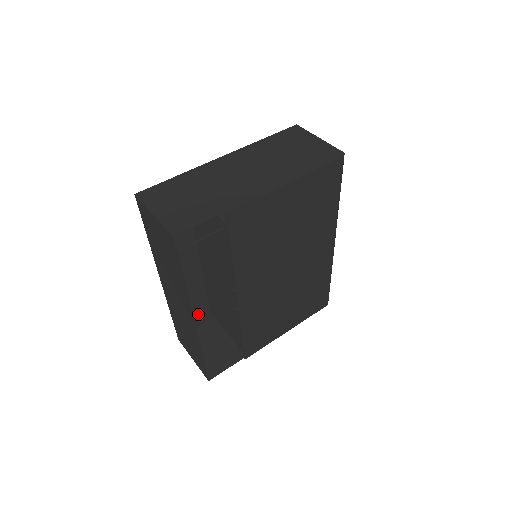
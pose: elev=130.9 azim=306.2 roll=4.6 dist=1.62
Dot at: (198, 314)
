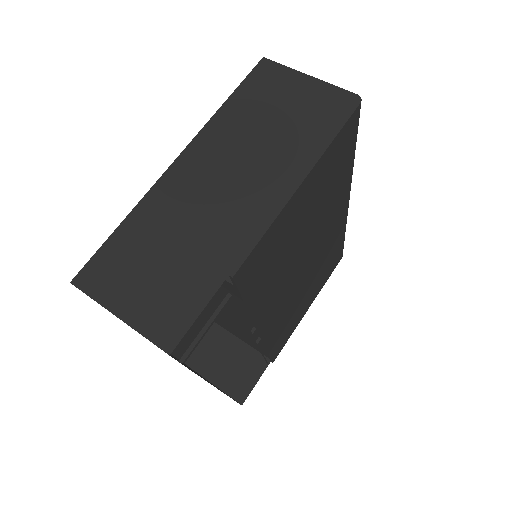
Dot at: (198, 330)
